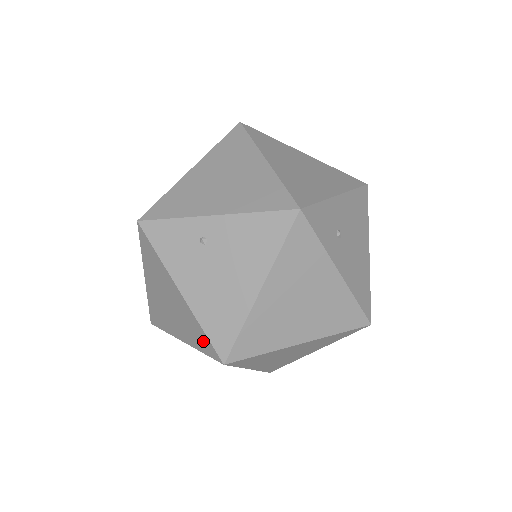
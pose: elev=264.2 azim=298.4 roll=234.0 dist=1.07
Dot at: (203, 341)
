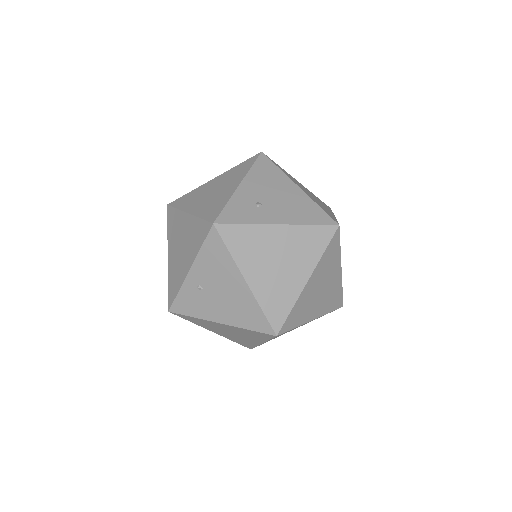
Dot at: (259, 335)
